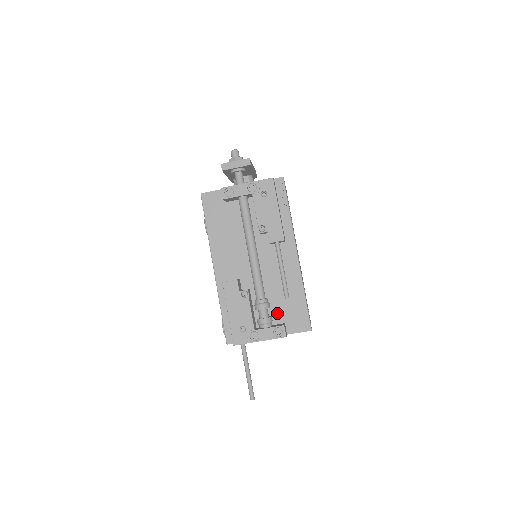
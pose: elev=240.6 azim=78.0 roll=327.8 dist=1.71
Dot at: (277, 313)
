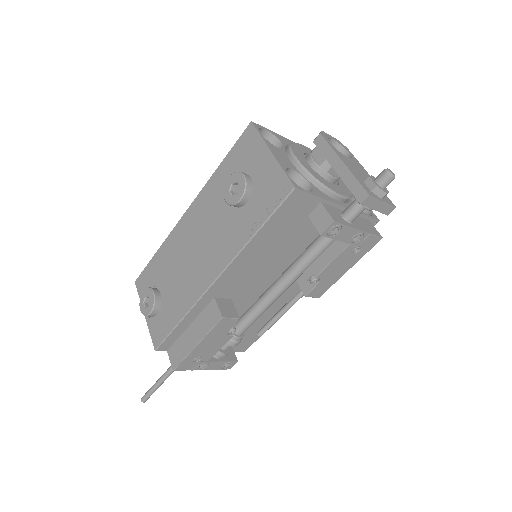
Dot at: occluded
